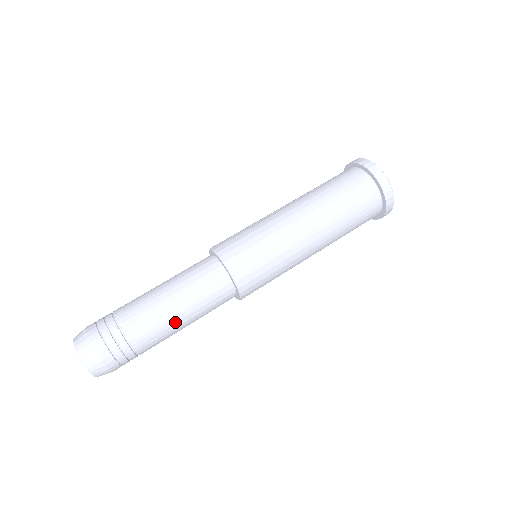
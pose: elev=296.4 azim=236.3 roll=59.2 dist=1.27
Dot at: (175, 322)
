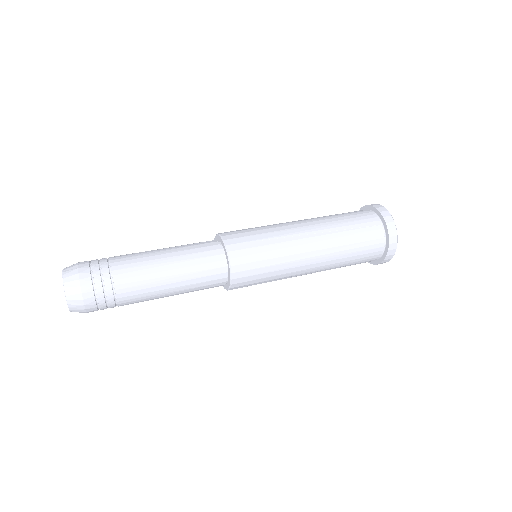
Dot at: (162, 284)
